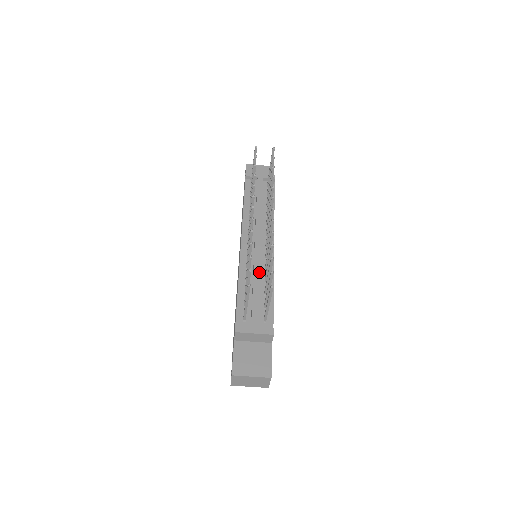
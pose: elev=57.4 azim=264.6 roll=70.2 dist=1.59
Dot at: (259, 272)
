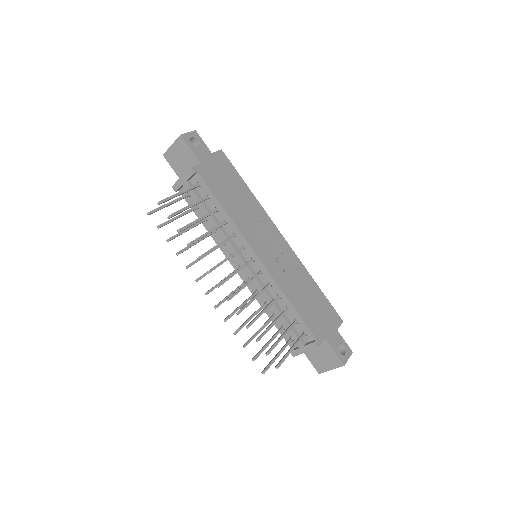
Dot at: (267, 296)
